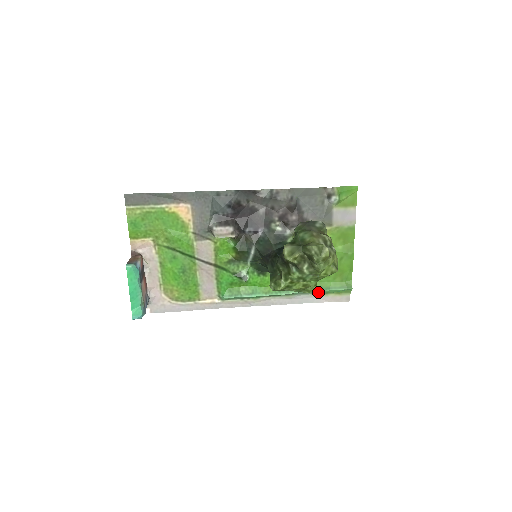
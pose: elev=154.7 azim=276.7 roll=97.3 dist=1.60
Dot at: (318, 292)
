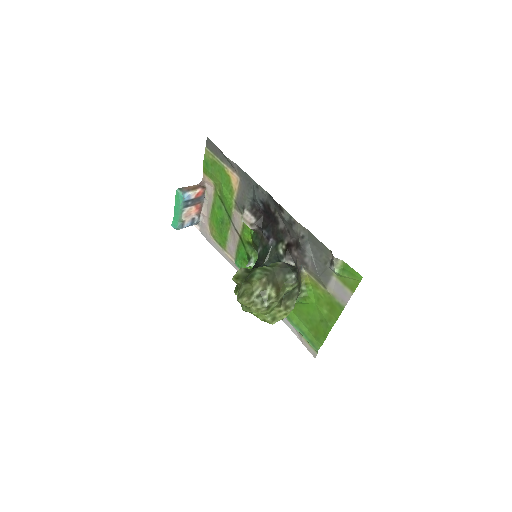
Dot at: (293, 326)
